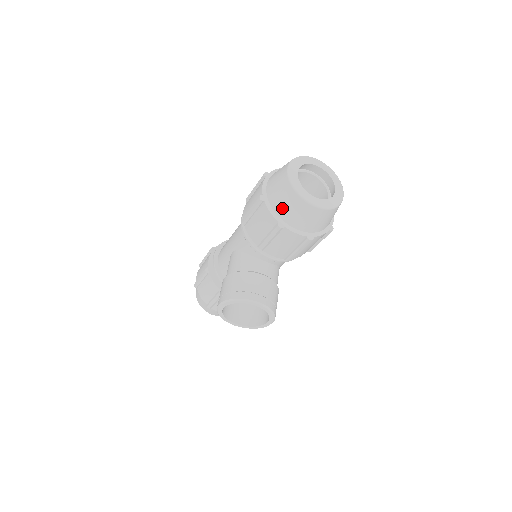
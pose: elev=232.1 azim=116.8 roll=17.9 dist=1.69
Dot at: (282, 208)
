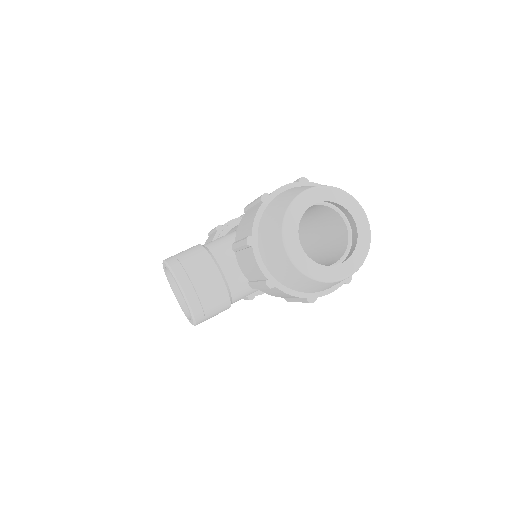
Dot at: (265, 225)
